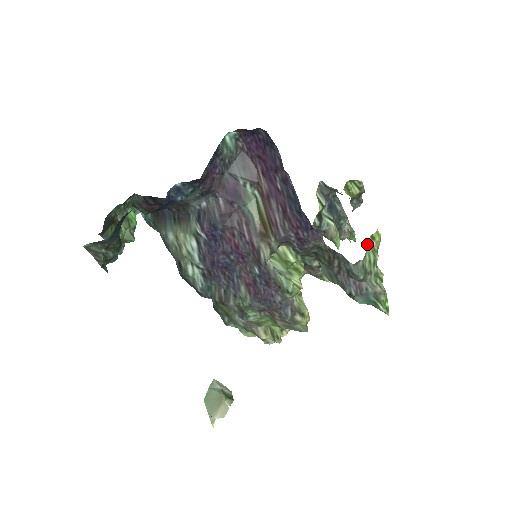
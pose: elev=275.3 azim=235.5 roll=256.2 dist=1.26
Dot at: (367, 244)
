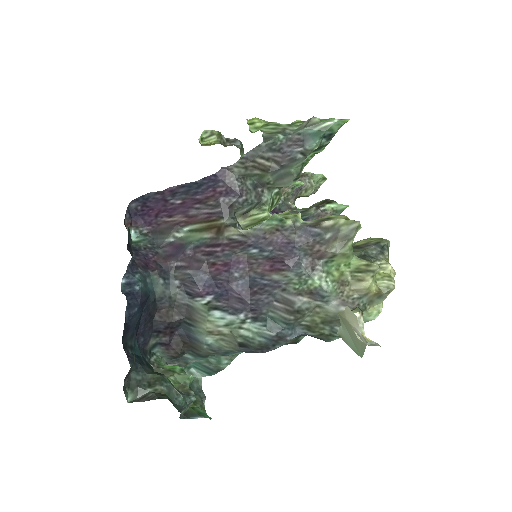
Dot at: (256, 130)
